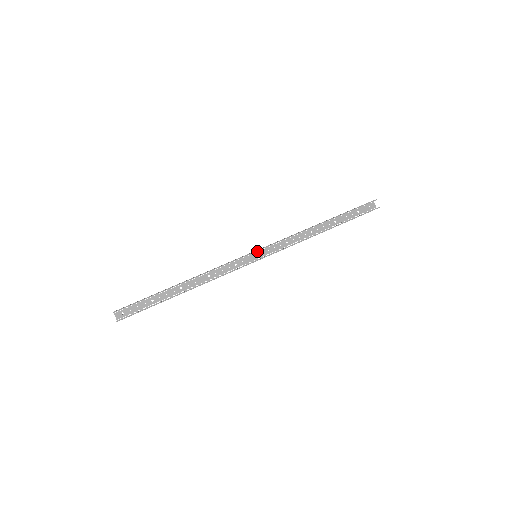
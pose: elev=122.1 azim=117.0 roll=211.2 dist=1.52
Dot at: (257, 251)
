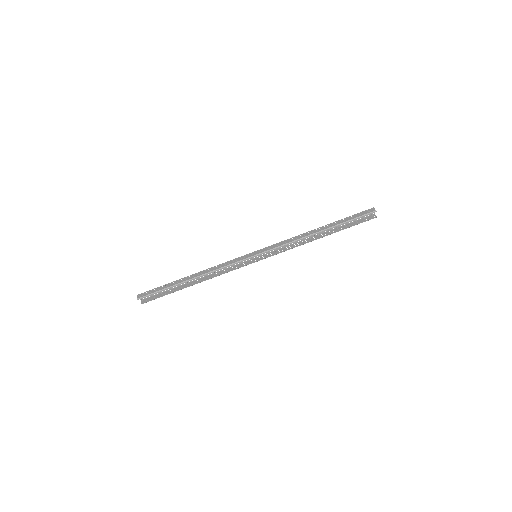
Dot at: (257, 251)
